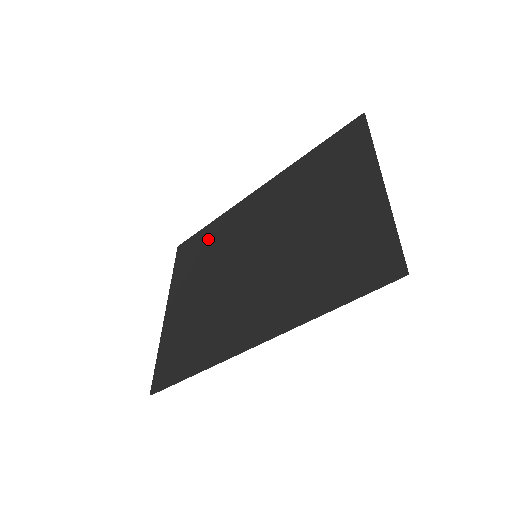
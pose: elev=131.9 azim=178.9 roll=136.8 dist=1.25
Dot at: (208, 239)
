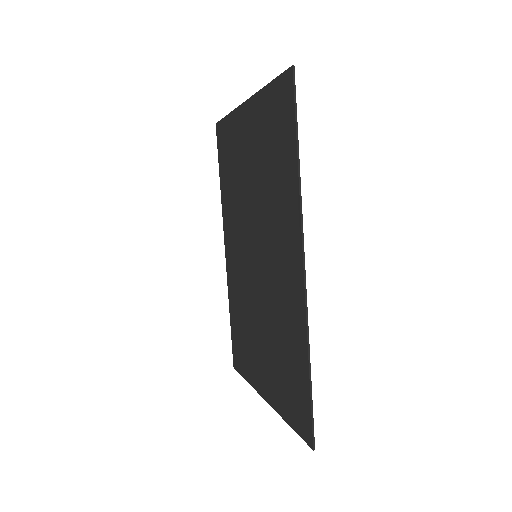
Dot at: (237, 321)
